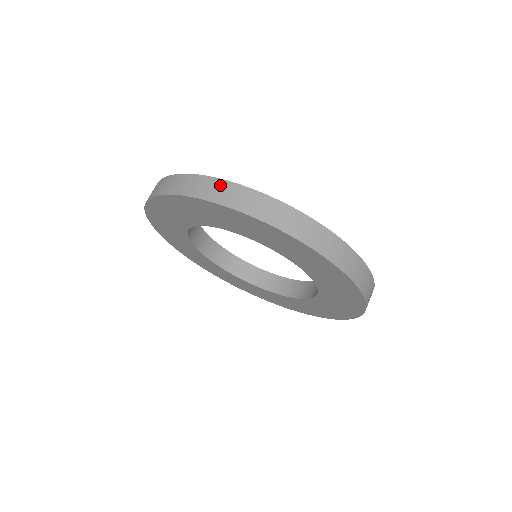
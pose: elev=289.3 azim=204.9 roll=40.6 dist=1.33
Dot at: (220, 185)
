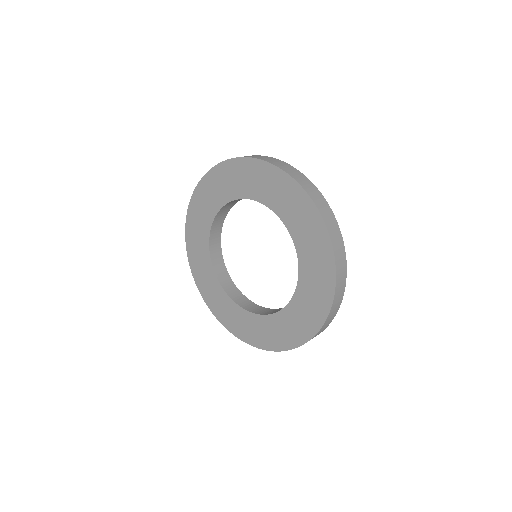
Dot at: occluded
